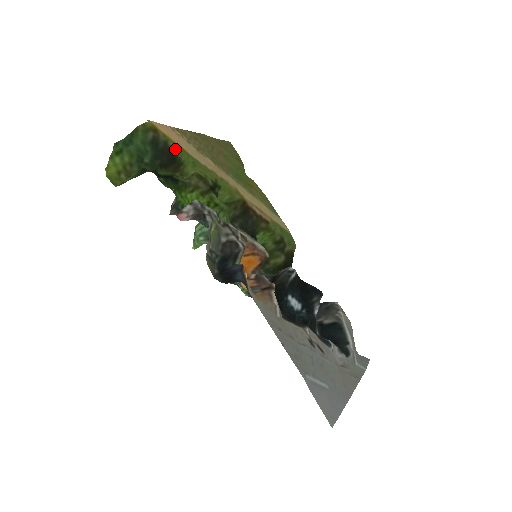
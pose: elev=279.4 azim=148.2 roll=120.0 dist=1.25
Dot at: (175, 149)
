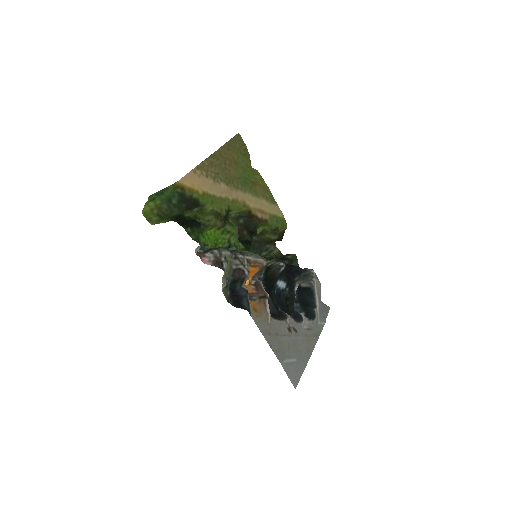
Dot at: (198, 198)
